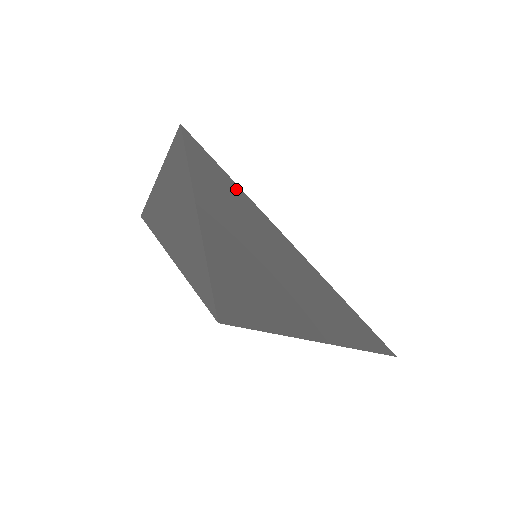
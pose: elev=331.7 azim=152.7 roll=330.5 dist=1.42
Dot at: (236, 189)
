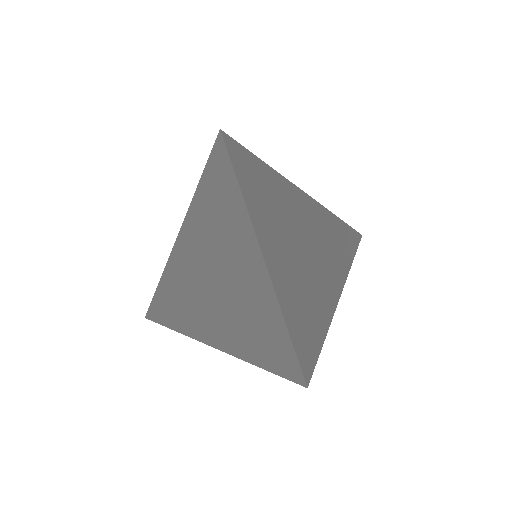
Dot at: (240, 209)
